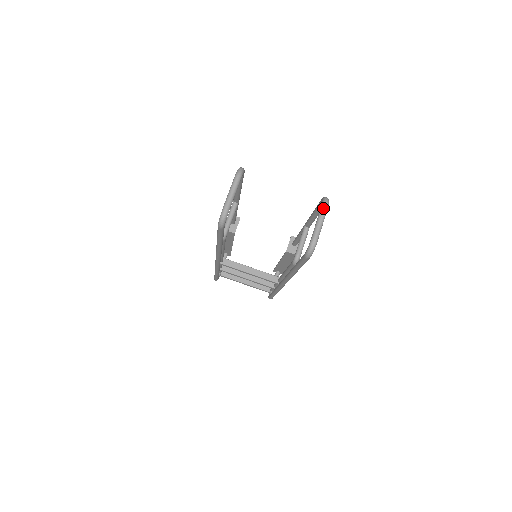
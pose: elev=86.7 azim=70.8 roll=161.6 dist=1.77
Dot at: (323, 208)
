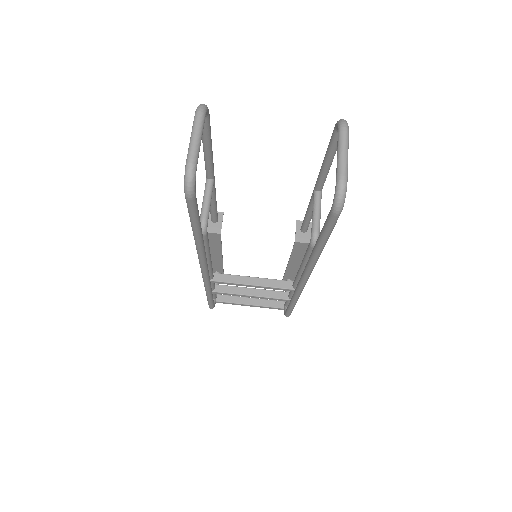
Dot at: (342, 131)
